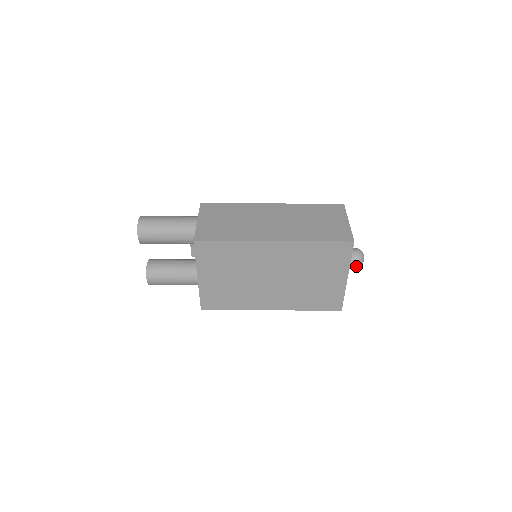
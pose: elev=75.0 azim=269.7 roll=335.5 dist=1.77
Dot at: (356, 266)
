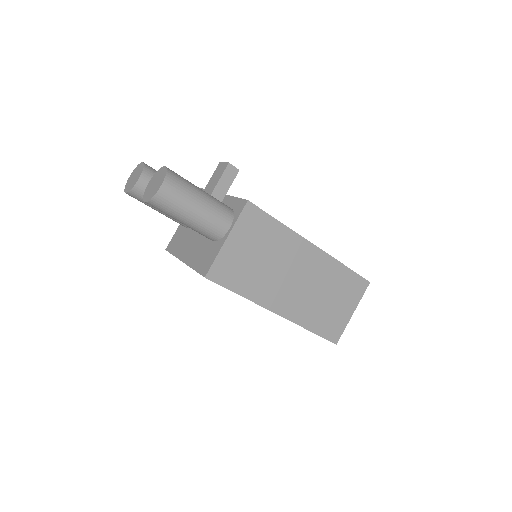
Dot at: occluded
